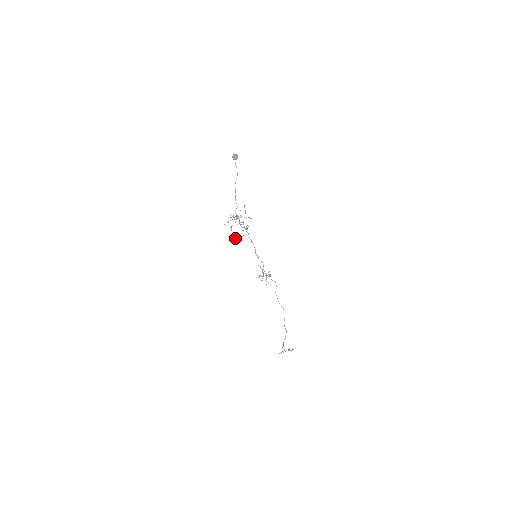
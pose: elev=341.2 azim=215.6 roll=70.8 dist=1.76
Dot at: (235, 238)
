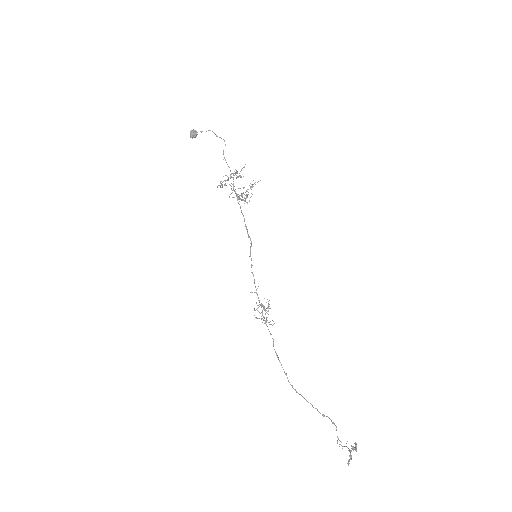
Dot at: (248, 192)
